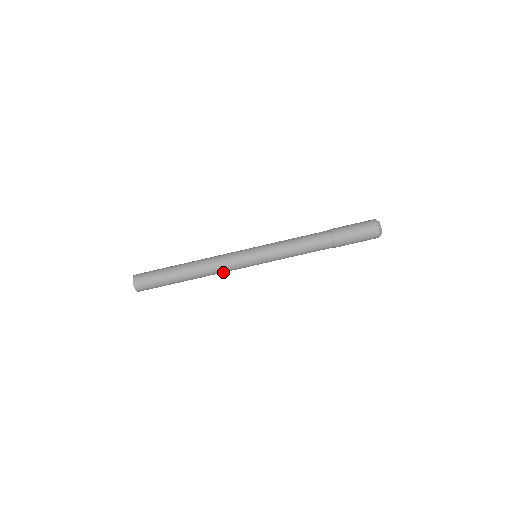
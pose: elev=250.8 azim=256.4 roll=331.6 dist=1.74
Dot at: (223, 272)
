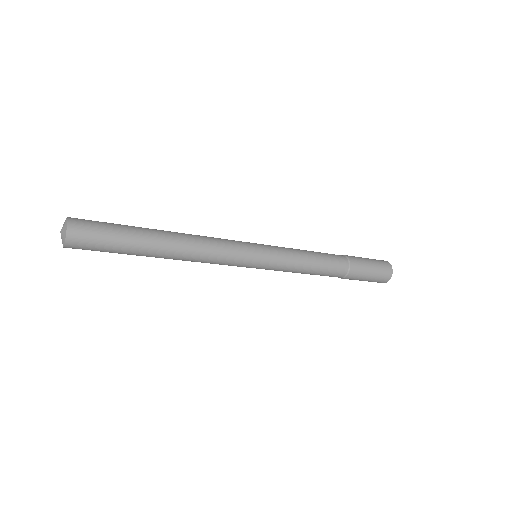
Dot at: occluded
